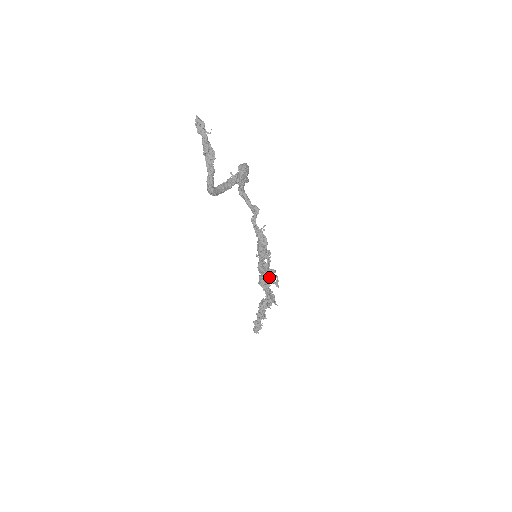
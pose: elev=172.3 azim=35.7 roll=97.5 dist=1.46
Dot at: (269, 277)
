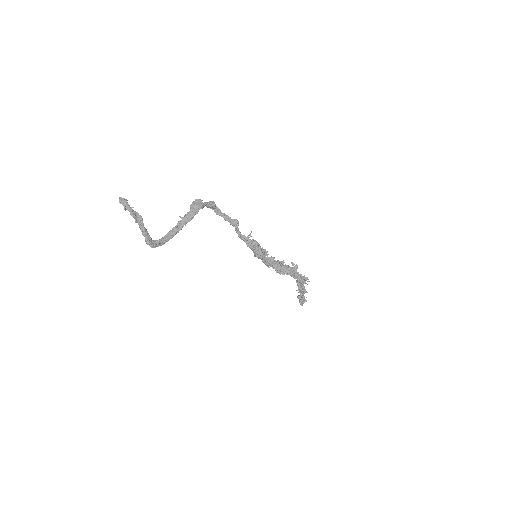
Dot at: (281, 266)
